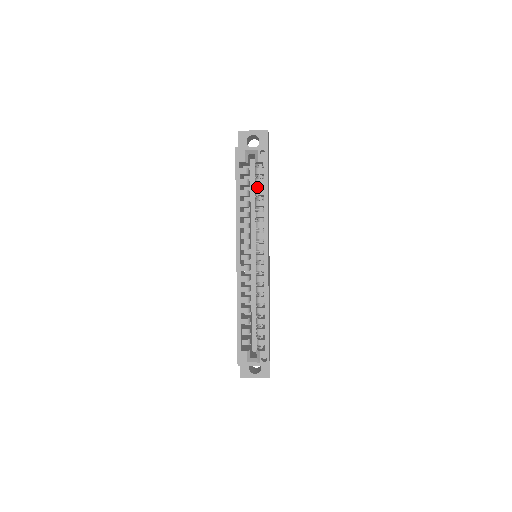
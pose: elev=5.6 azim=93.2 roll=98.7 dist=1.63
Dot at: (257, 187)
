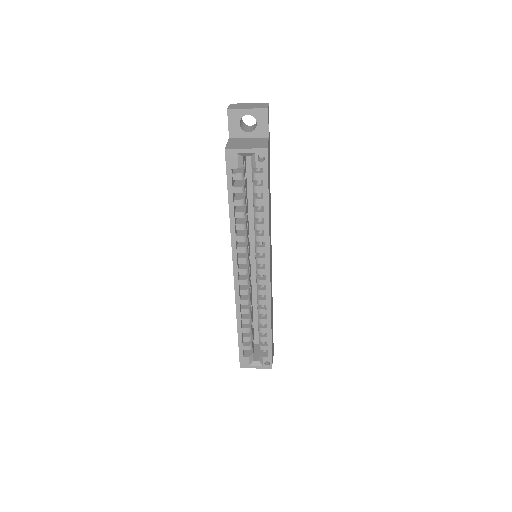
Dot at: occluded
